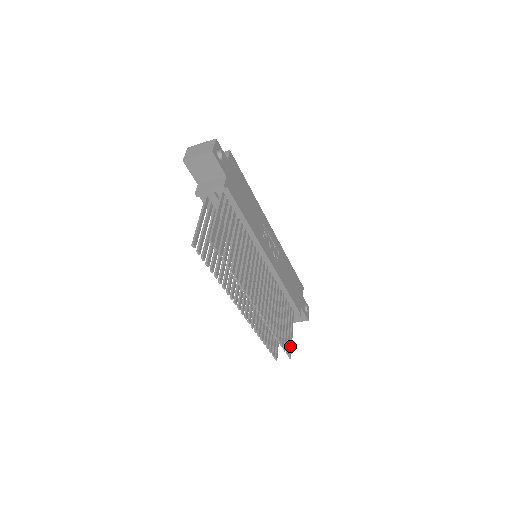
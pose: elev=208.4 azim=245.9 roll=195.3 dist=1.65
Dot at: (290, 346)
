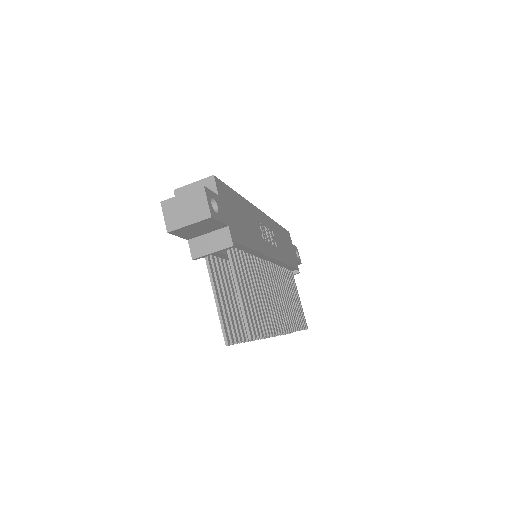
Dot at: (303, 316)
